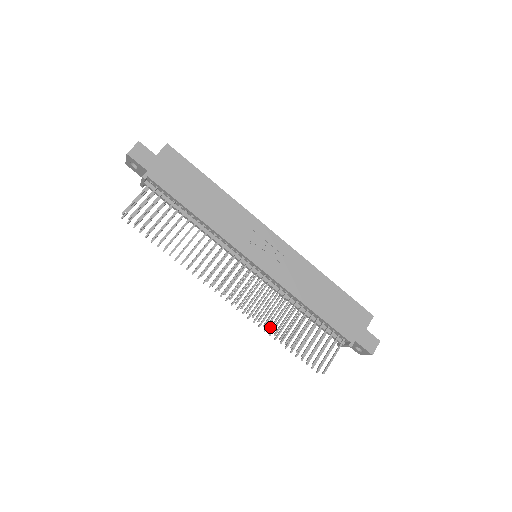
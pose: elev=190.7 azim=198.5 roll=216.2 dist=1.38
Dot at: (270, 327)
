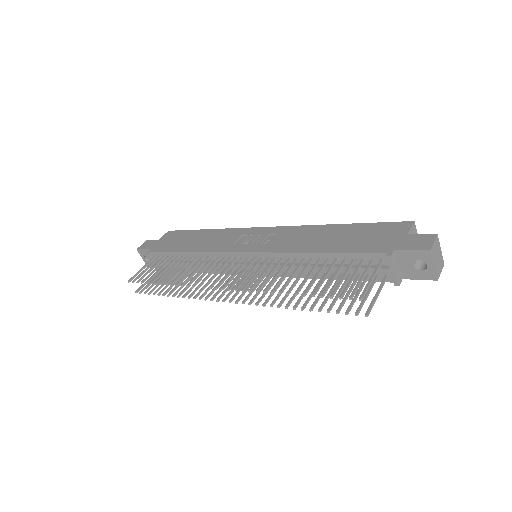
Dot at: (272, 289)
